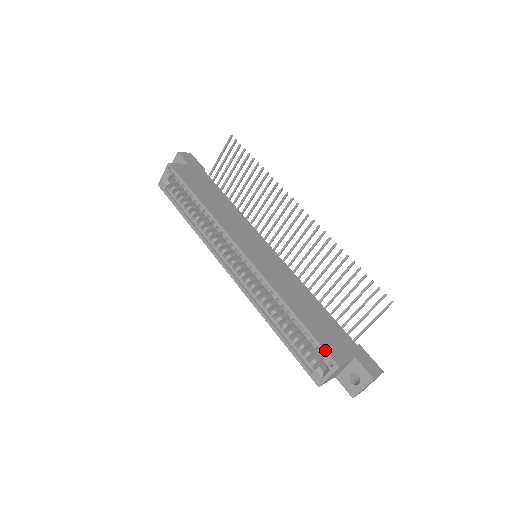
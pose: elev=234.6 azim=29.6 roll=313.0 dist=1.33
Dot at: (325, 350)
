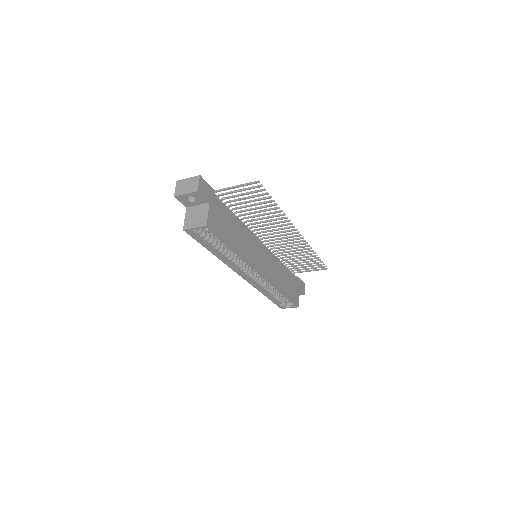
Dot at: (295, 304)
